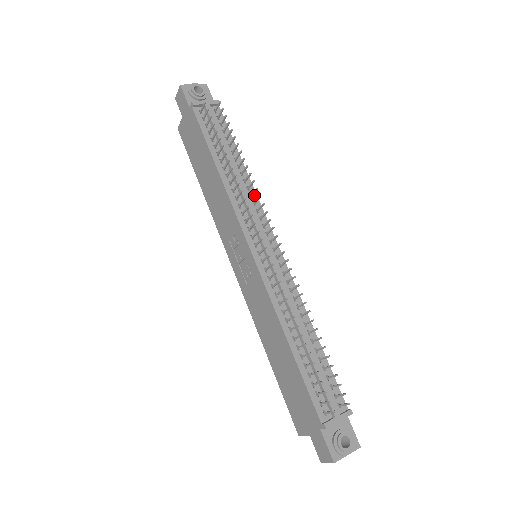
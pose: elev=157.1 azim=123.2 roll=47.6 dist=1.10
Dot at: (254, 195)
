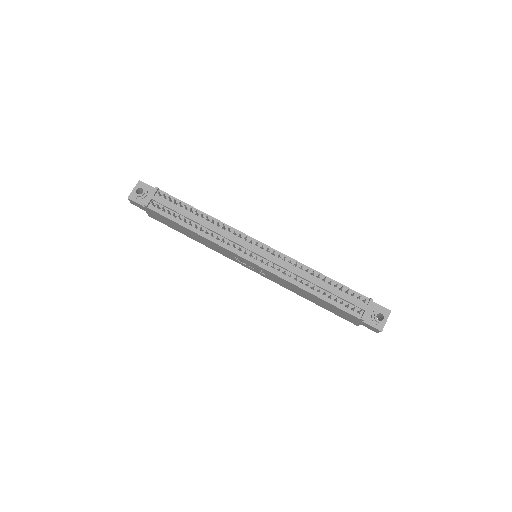
Dot at: (225, 226)
